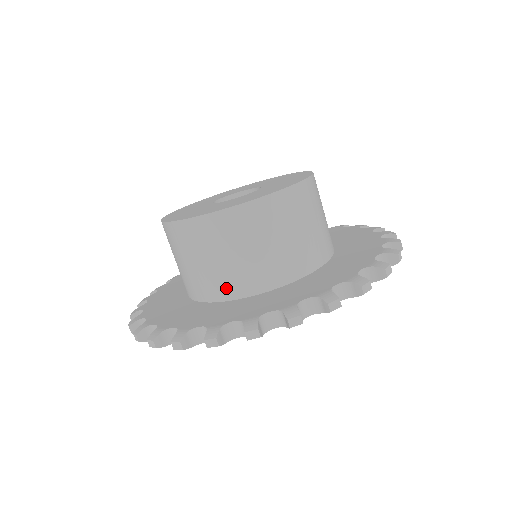
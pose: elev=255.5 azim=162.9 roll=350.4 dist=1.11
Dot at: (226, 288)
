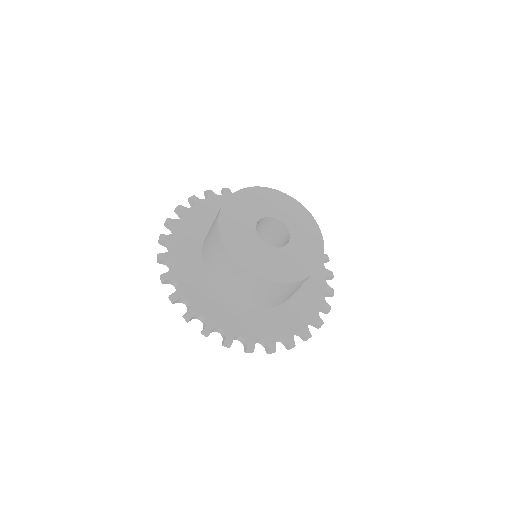
Dot at: (228, 292)
